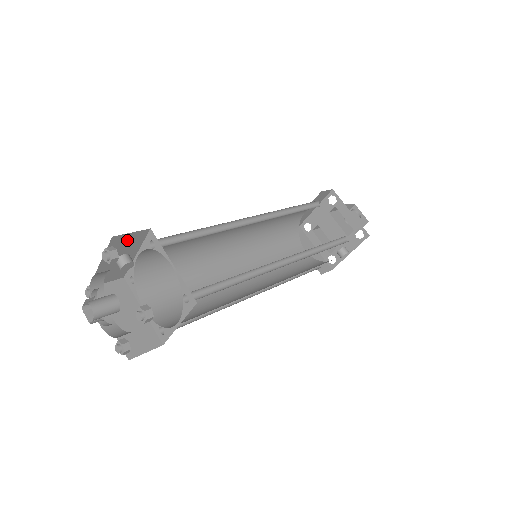
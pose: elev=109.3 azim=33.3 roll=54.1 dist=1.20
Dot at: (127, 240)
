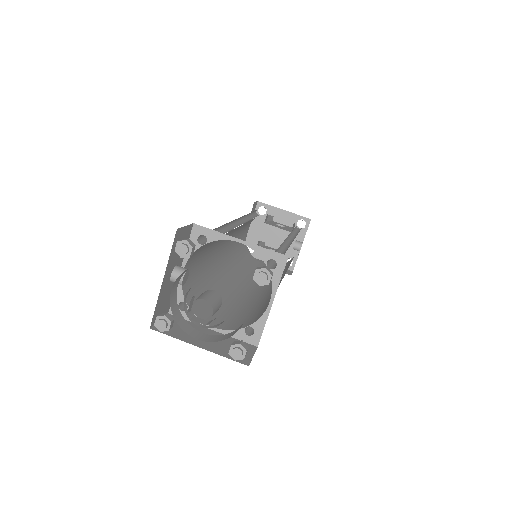
Dot at: occluded
